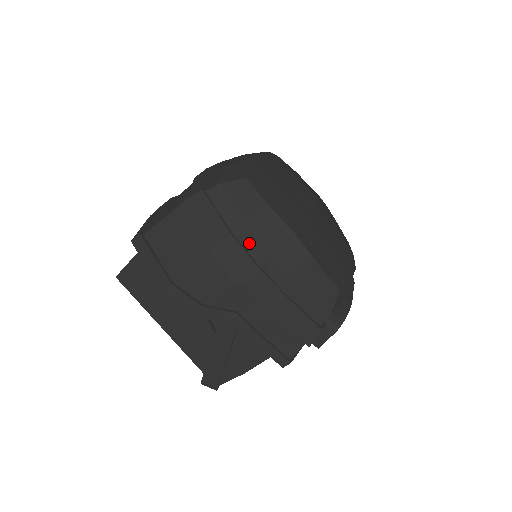
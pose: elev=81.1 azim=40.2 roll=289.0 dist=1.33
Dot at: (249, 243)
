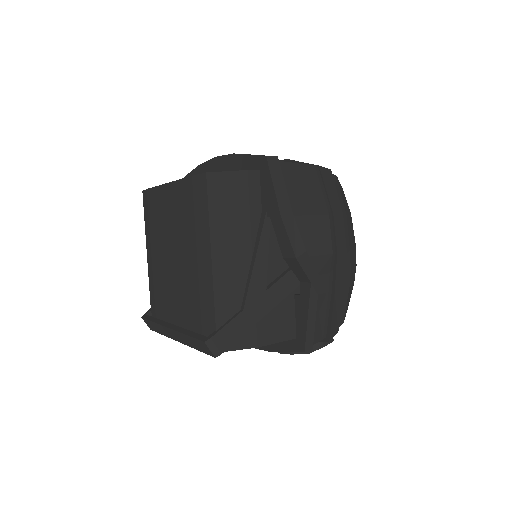
Dot at: occluded
